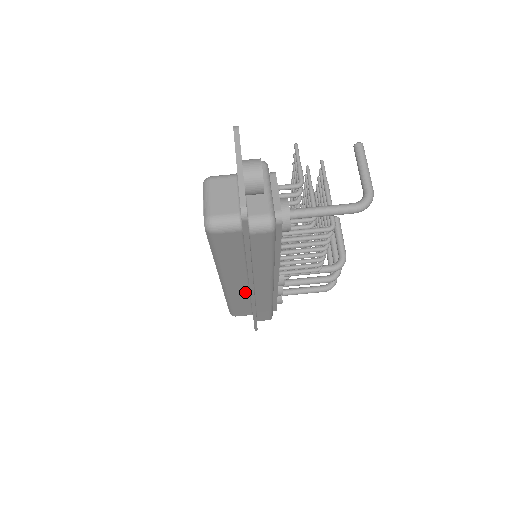
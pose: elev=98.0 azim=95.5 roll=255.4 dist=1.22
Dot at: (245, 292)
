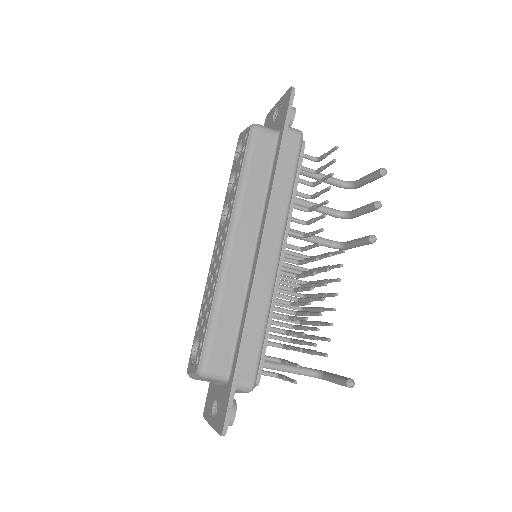
Dot at: occluded
